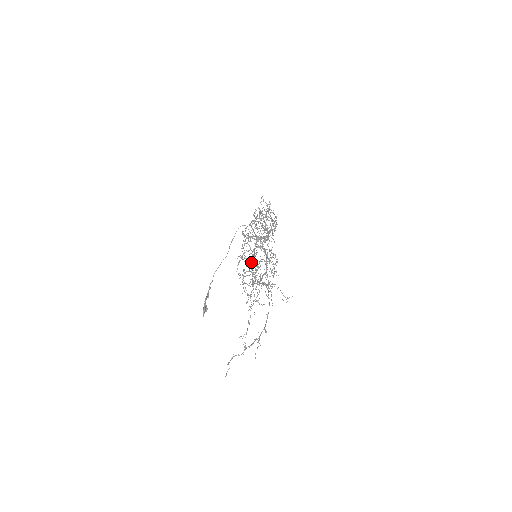
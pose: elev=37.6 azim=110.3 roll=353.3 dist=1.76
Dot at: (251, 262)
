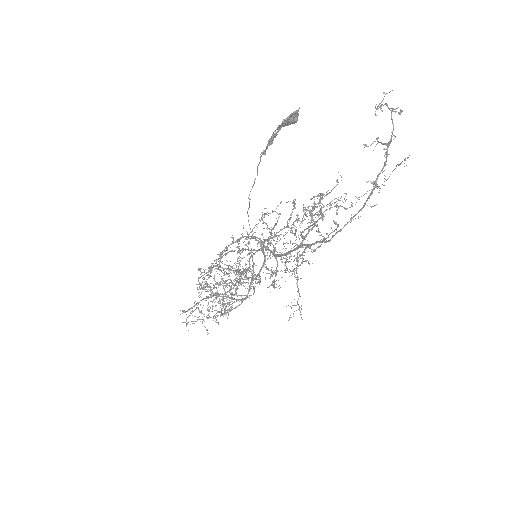
Dot at: (264, 240)
